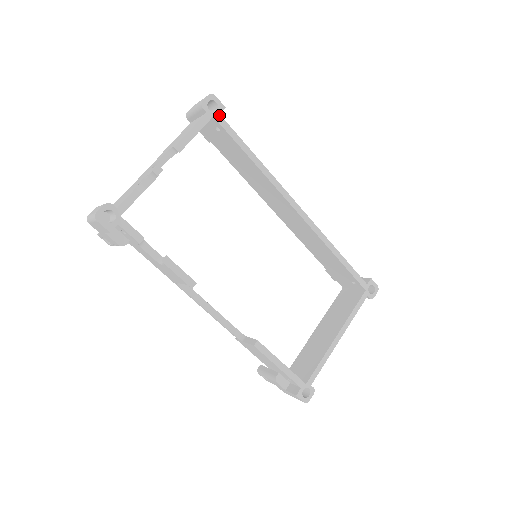
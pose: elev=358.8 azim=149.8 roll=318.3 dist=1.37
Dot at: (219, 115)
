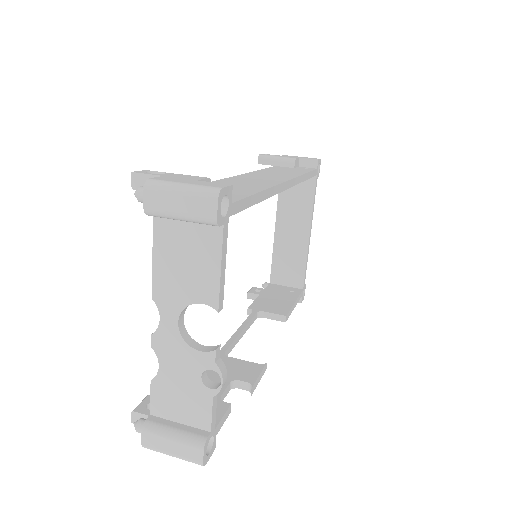
Dot at: (231, 205)
